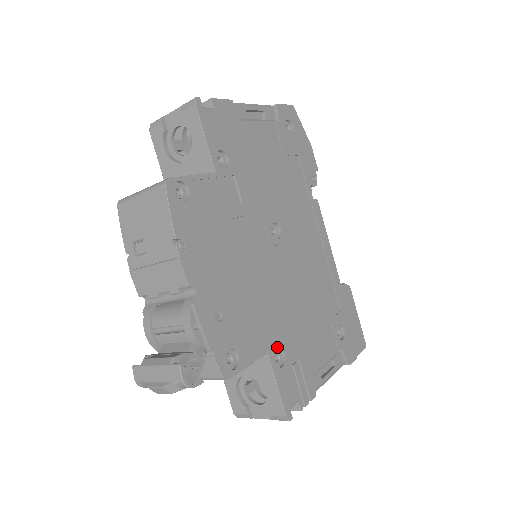
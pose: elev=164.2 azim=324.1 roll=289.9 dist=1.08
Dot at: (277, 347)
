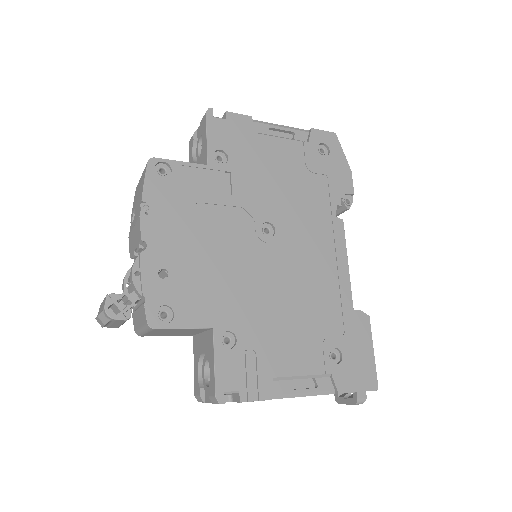
Dot at: (228, 329)
